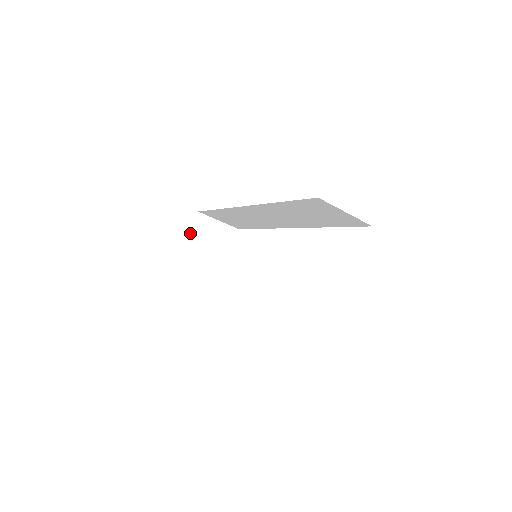
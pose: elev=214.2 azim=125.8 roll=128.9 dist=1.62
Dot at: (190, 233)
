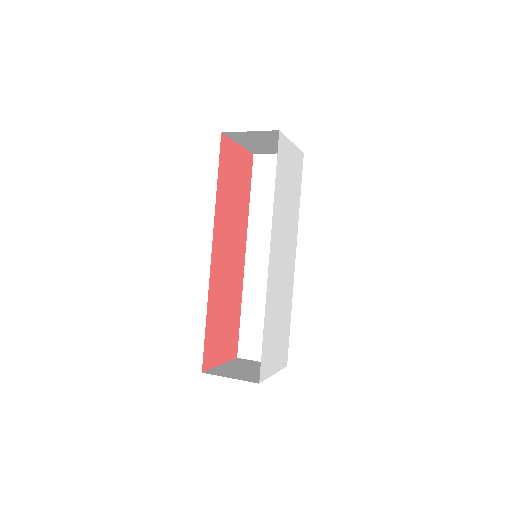
Dot at: (233, 140)
